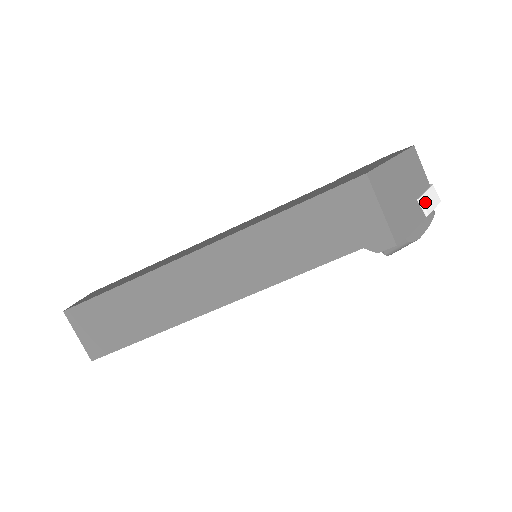
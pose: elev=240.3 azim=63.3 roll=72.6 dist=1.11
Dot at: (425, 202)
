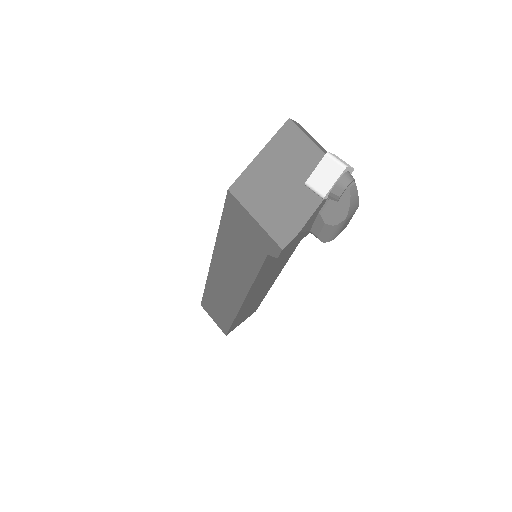
Dot at: (316, 183)
